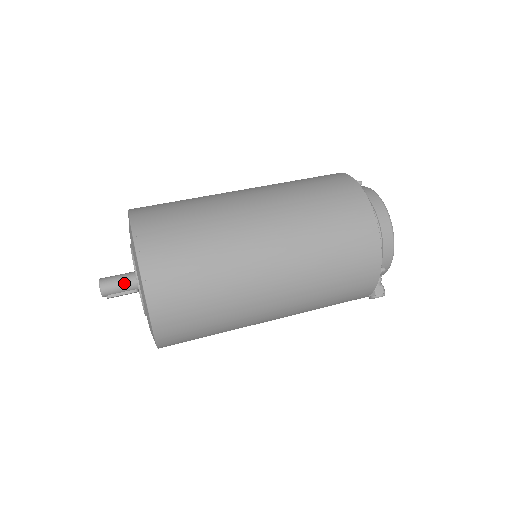
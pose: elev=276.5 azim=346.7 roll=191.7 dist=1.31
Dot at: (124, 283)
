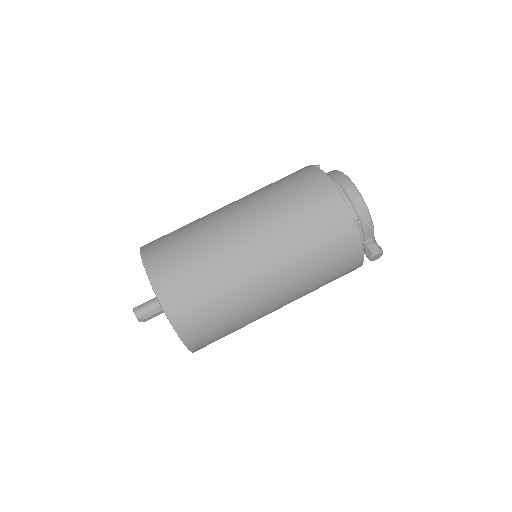
Dot at: (152, 304)
